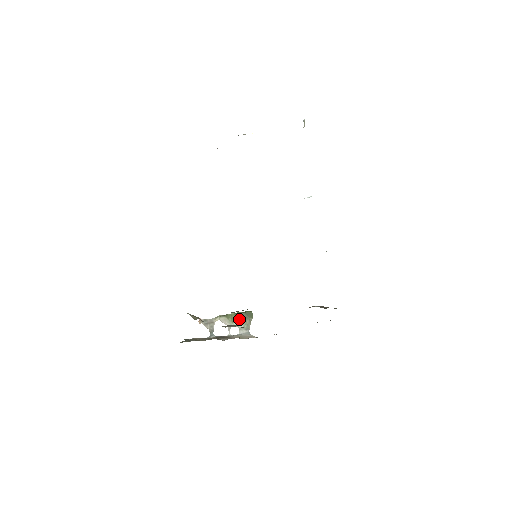
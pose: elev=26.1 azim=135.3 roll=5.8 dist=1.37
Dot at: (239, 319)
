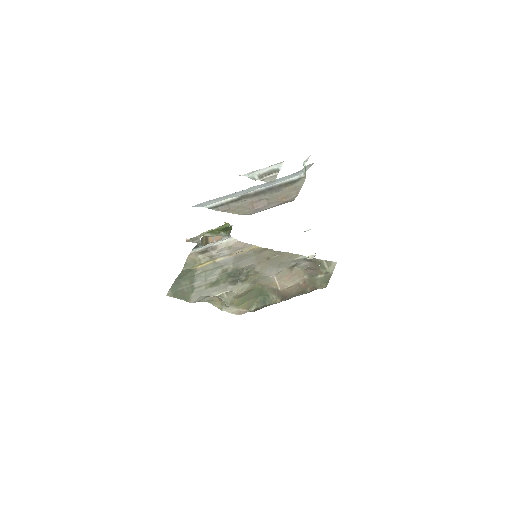
Dot at: (221, 232)
